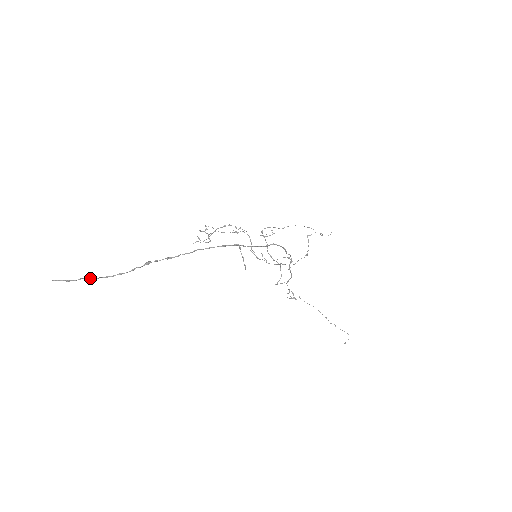
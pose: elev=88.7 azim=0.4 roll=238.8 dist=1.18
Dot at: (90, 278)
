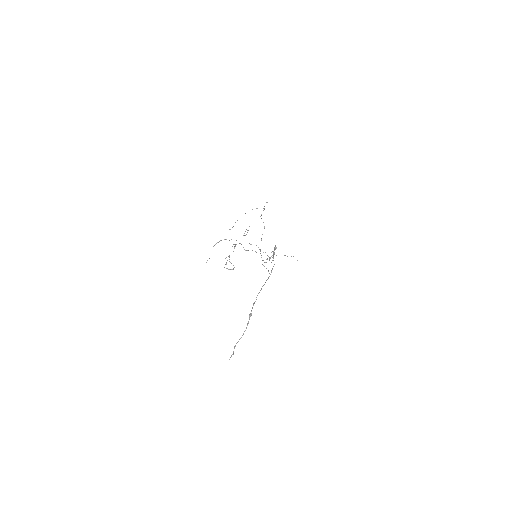
Dot at: occluded
